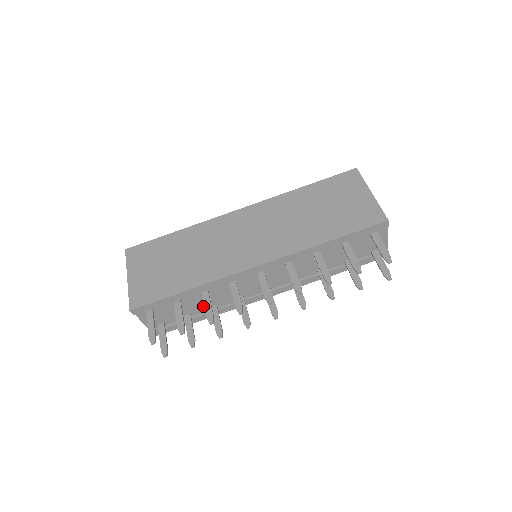
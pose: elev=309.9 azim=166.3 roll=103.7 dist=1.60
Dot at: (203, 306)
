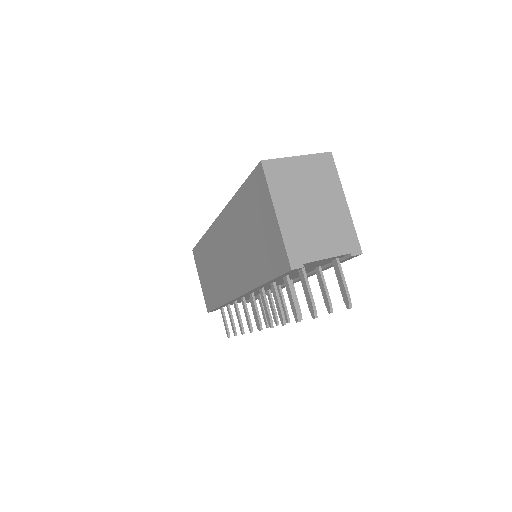
Dot at: occluded
